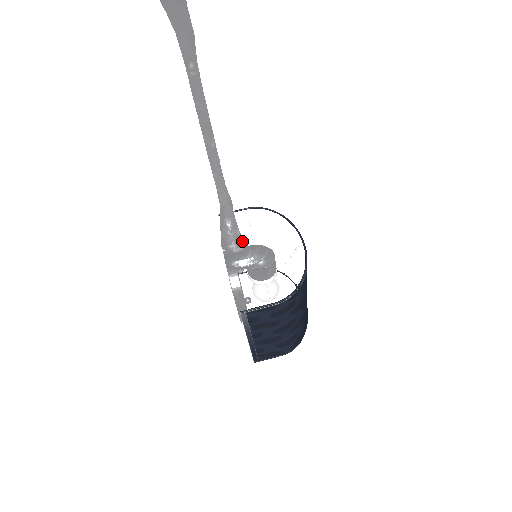
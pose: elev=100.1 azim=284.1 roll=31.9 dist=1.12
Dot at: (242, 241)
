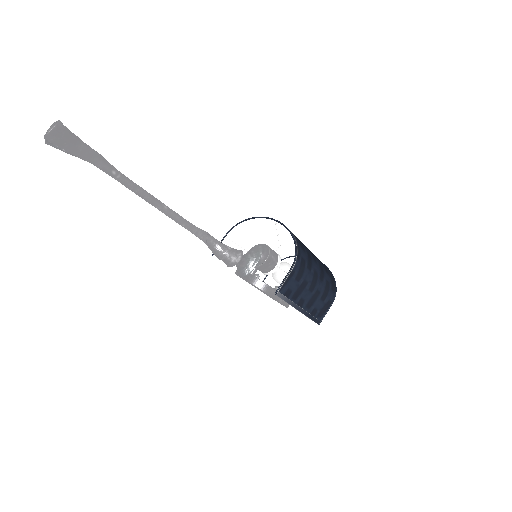
Dot at: (236, 251)
